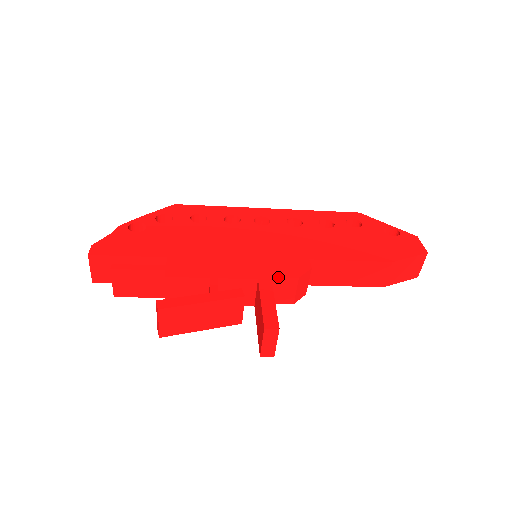
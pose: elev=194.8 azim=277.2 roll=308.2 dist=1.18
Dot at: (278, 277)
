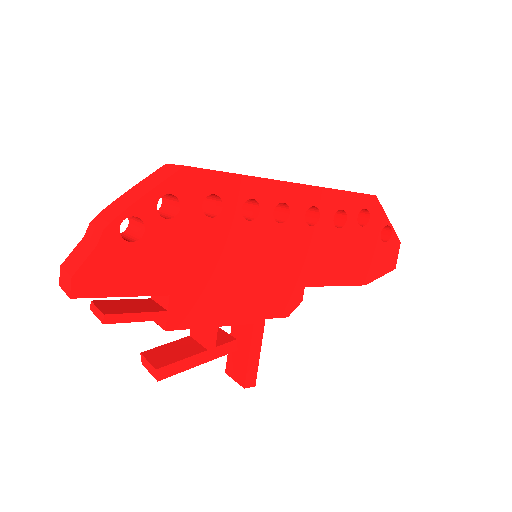
Dot at: (271, 318)
